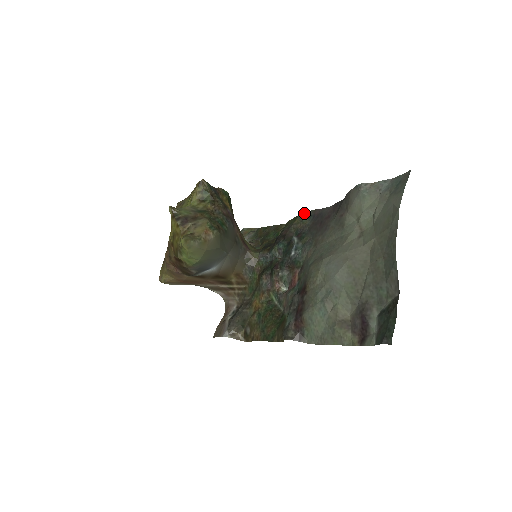
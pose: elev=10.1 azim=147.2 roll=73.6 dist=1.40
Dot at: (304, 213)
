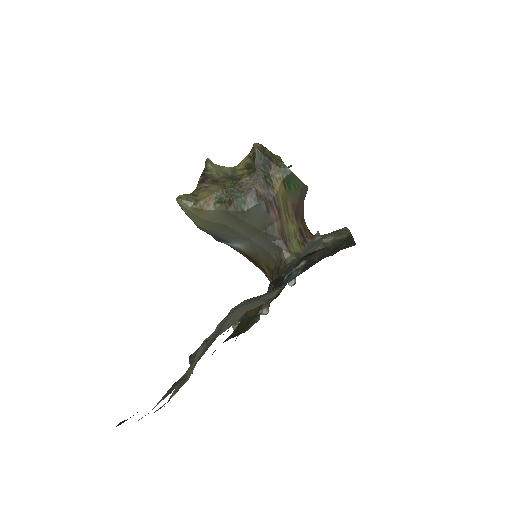
Dot at: (344, 240)
